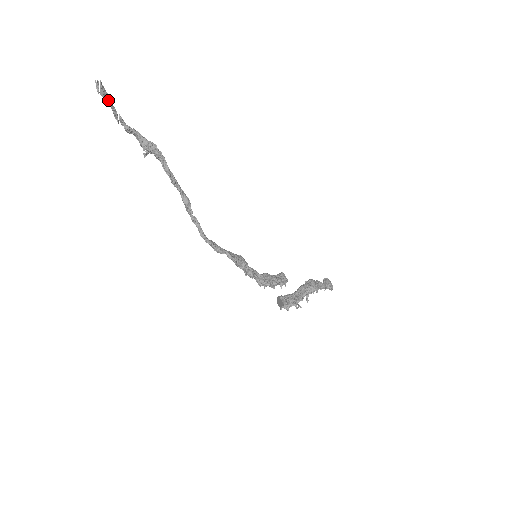
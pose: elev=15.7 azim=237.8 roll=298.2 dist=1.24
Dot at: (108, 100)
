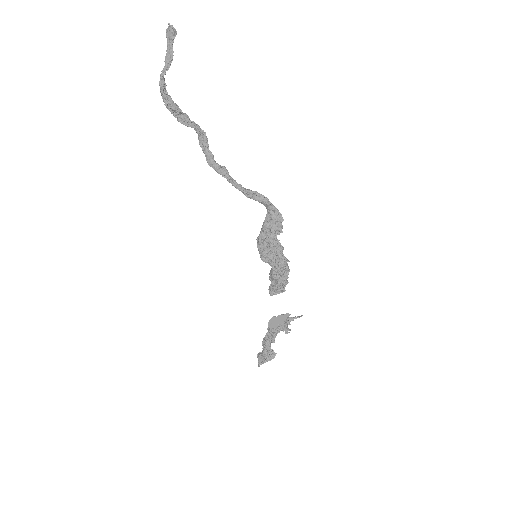
Dot at: (172, 45)
